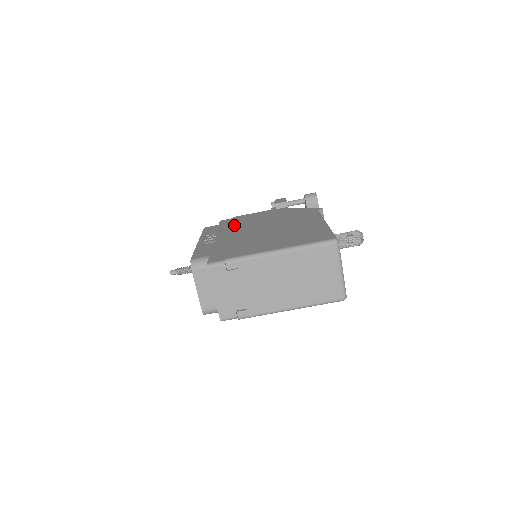
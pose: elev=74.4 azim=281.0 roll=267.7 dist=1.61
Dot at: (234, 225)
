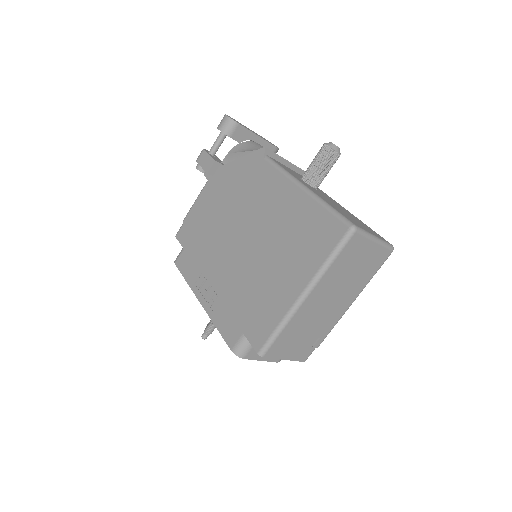
Dot at: (203, 245)
